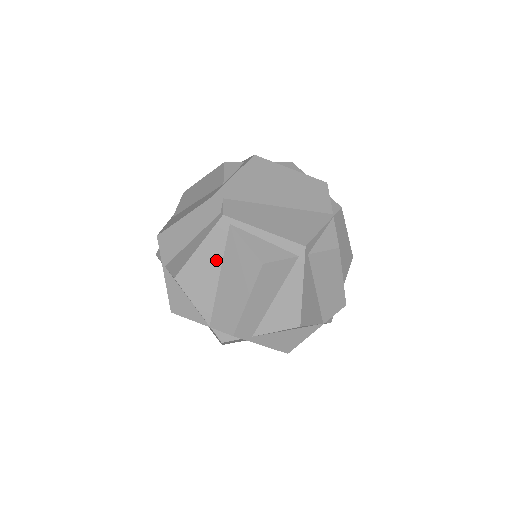
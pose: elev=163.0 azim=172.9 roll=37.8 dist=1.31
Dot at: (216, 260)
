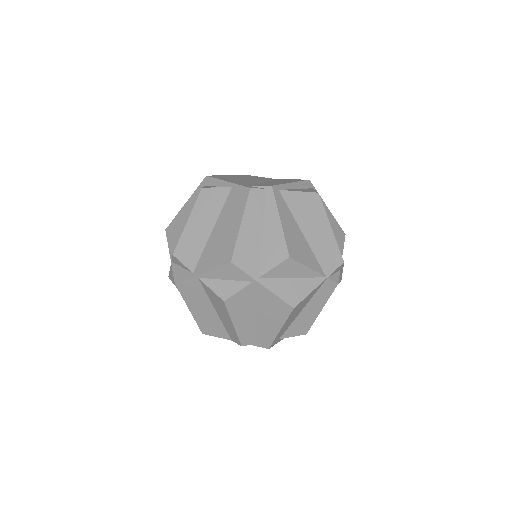
Dot at: (293, 222)
